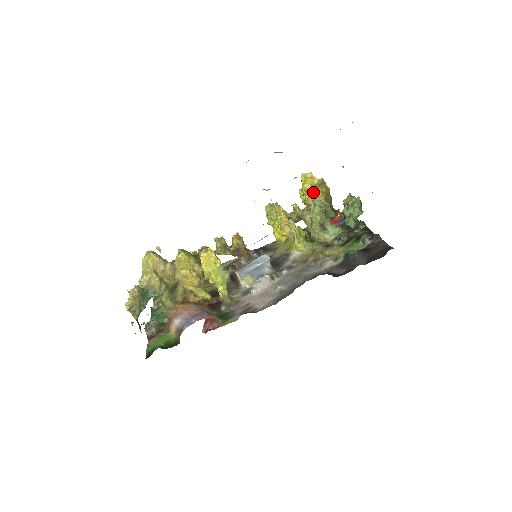
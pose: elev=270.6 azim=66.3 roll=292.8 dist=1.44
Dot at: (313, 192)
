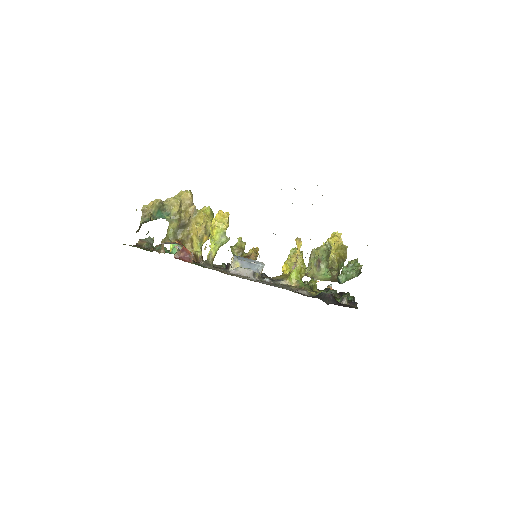
Dot at: (332, 247)
